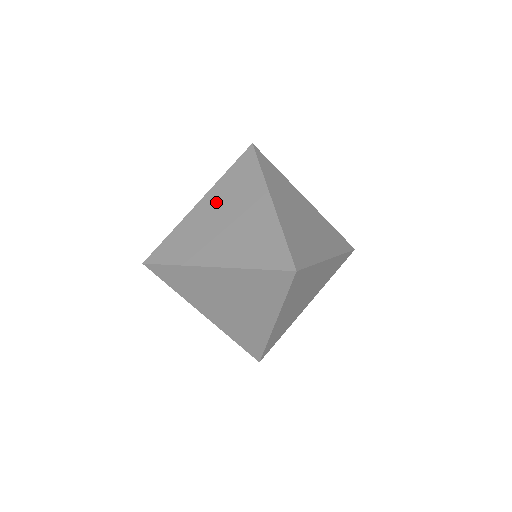
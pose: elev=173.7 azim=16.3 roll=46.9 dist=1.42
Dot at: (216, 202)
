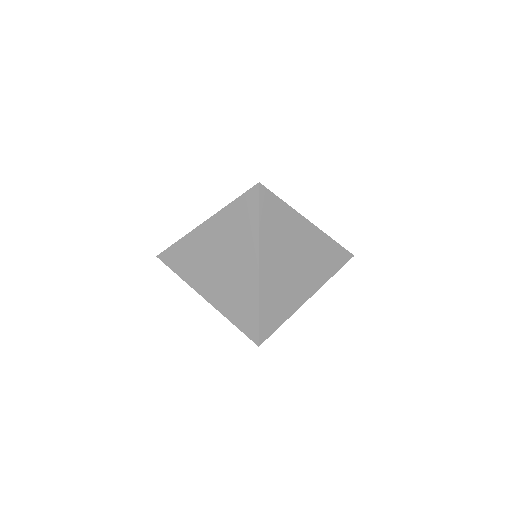
Dot at: (216, 234)
